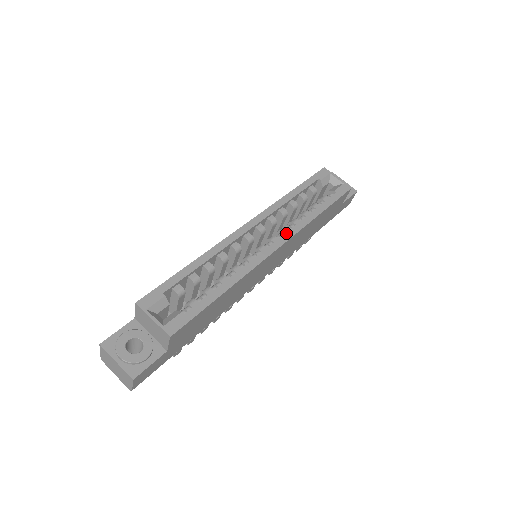
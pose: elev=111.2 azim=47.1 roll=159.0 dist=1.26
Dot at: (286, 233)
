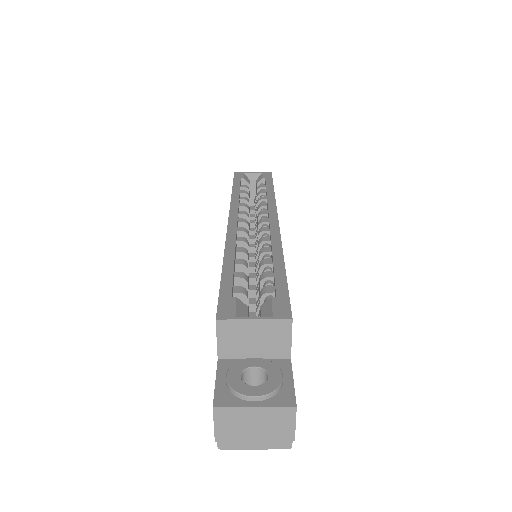
Dot at: (269, 210)
